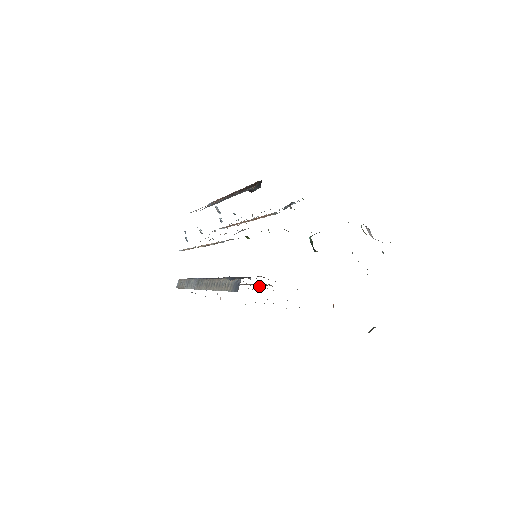
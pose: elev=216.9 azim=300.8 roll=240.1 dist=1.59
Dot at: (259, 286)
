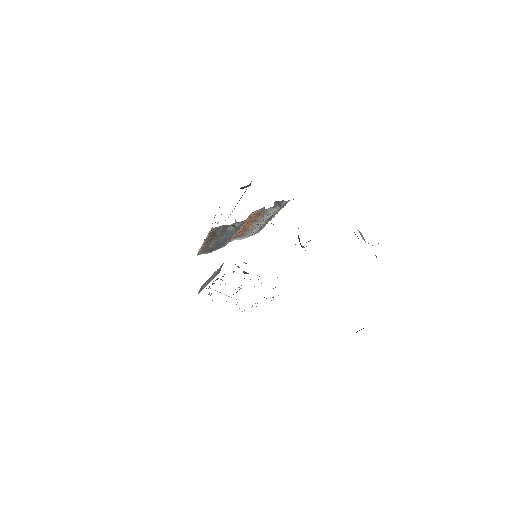
Dot at: (245, 273)
